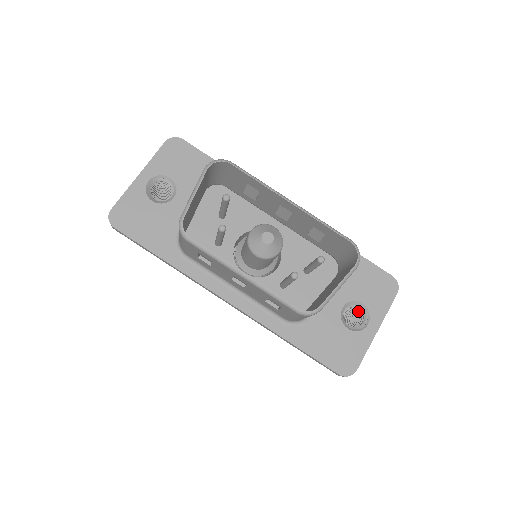
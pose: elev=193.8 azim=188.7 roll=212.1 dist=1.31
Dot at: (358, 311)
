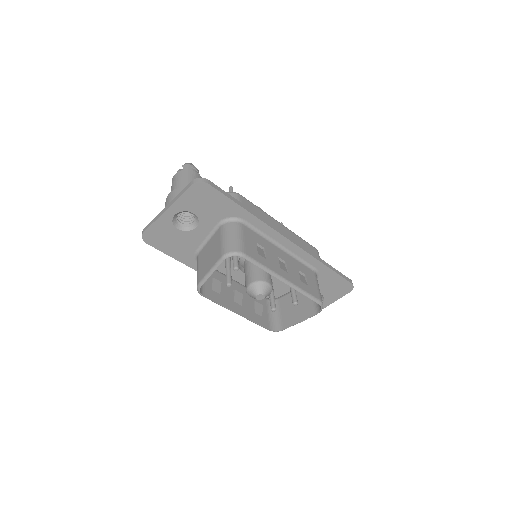
Dot at: occluded
